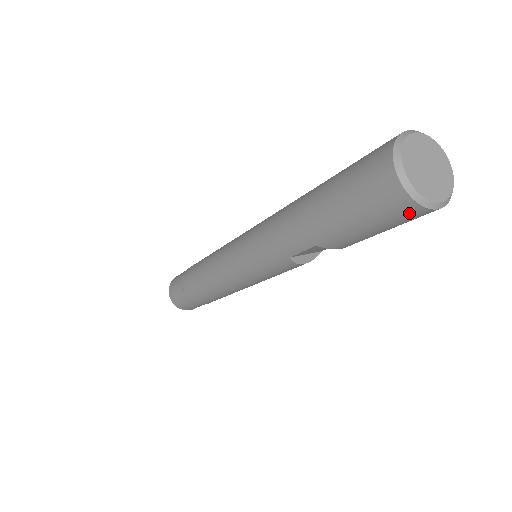
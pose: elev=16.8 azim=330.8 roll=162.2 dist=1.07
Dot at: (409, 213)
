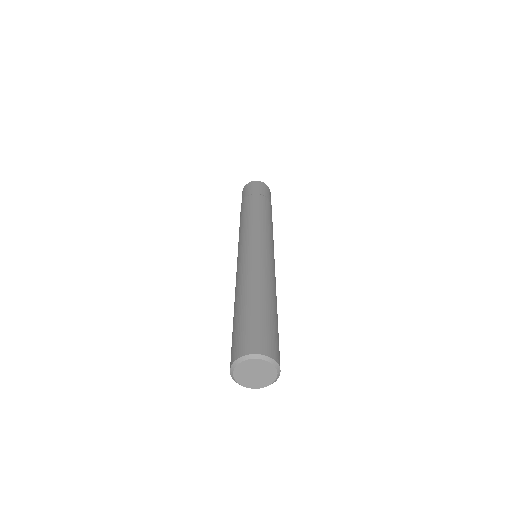
Dot at: occluded
